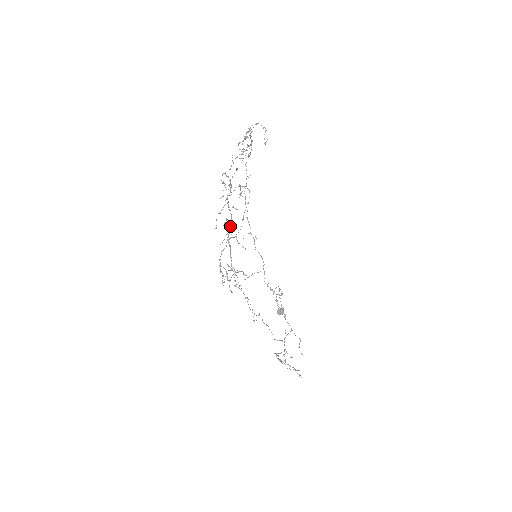
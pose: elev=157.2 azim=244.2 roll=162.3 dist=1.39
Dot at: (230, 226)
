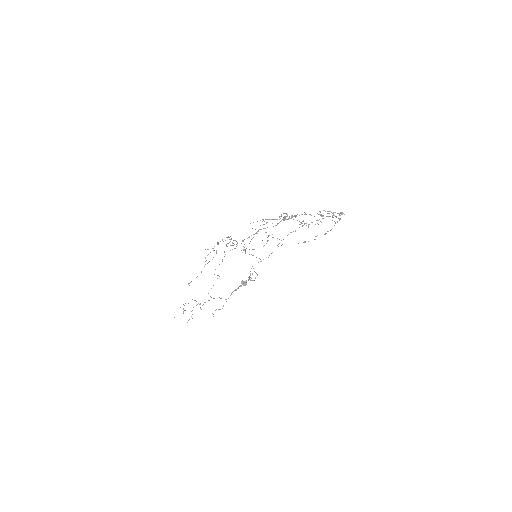
Dot at: occluded
